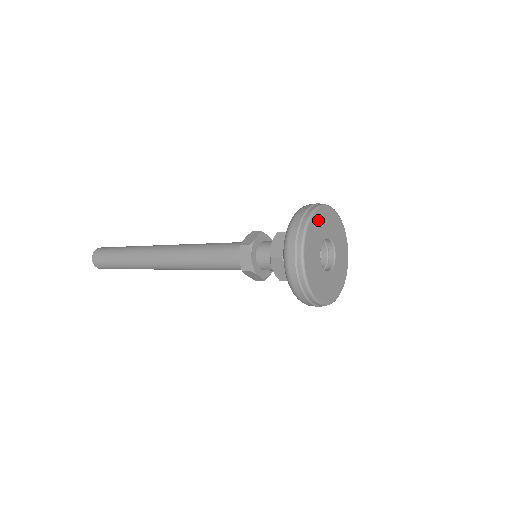
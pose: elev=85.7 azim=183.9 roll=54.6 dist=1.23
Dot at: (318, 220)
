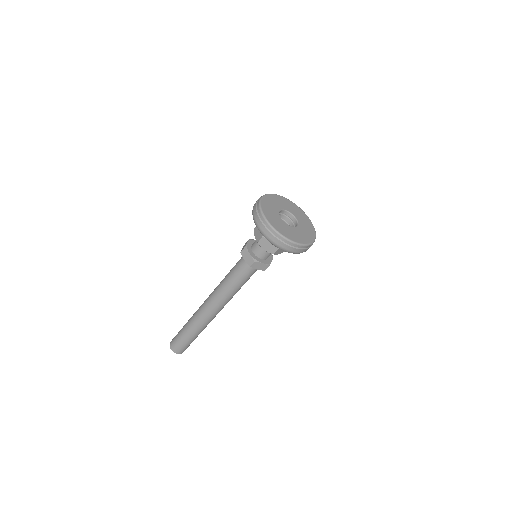
Dot at: (268, 201)
